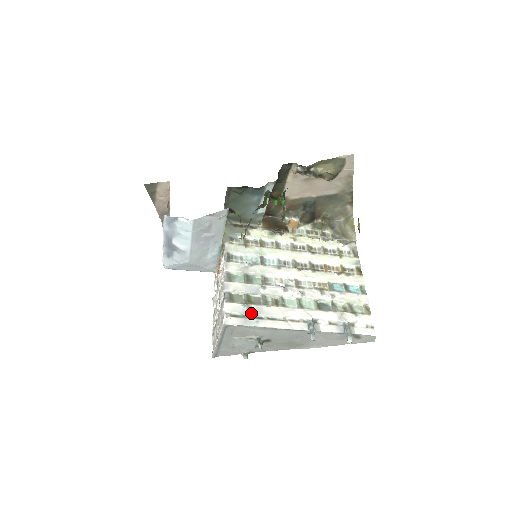
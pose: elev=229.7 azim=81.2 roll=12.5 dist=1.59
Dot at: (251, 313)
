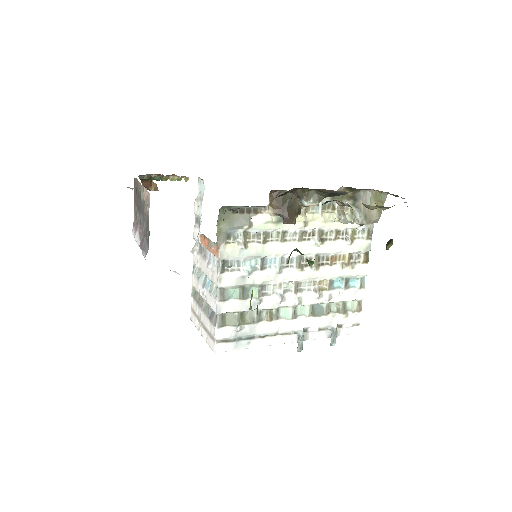
Dot at: (243, 335)
